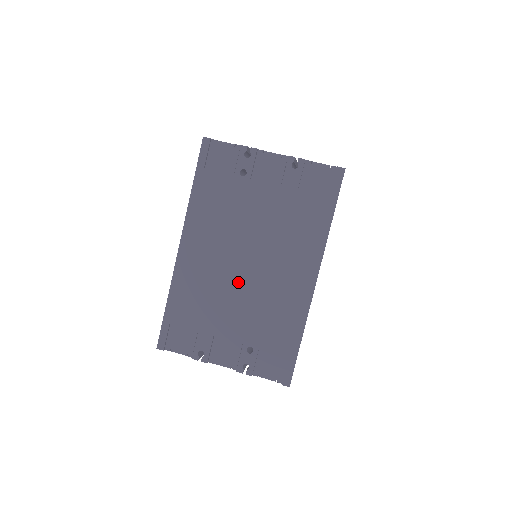
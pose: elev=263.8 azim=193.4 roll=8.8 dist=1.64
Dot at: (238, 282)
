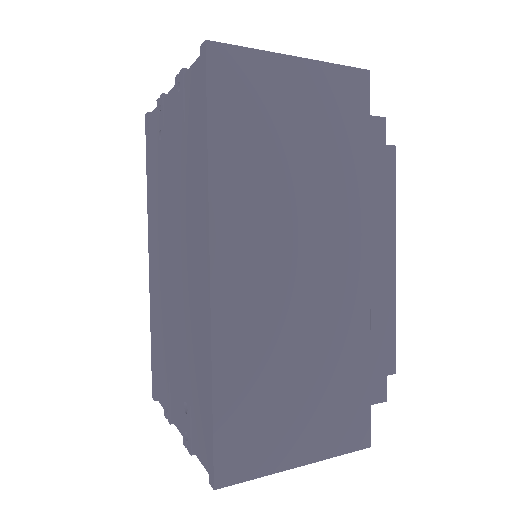
Dot at: (171, 295)
